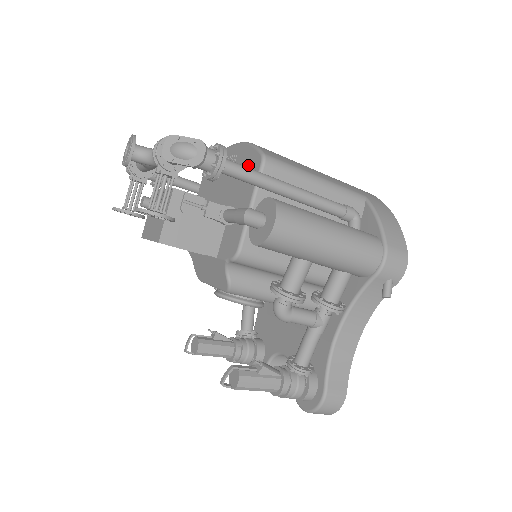
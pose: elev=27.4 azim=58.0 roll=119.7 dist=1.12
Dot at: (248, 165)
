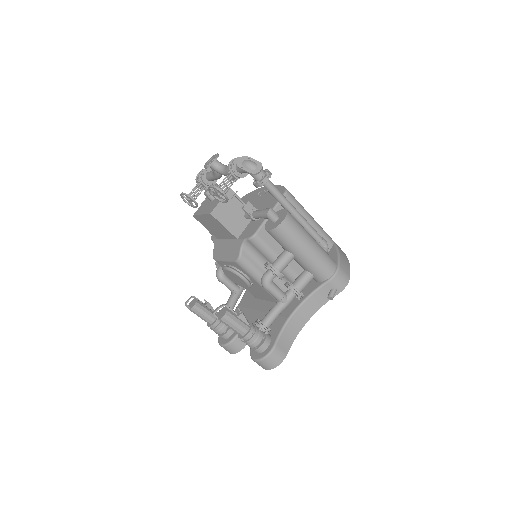
Dot at: occluded
